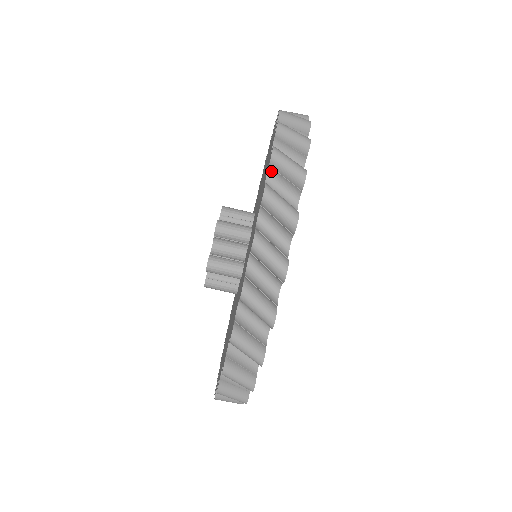
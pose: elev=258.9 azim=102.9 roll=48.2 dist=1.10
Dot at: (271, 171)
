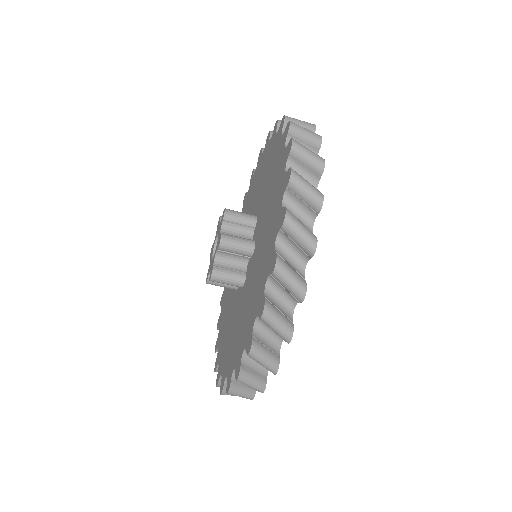
Dot at: (282, 233)
